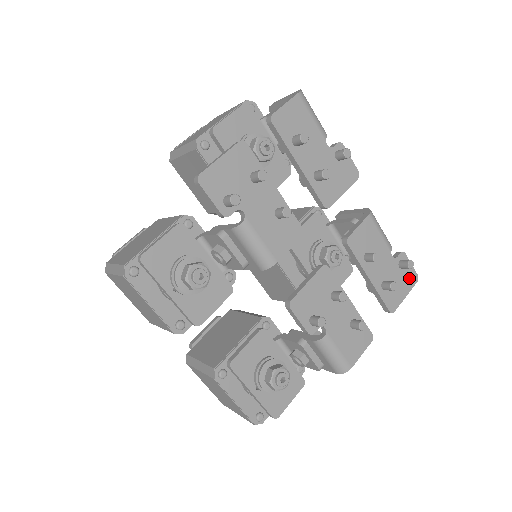
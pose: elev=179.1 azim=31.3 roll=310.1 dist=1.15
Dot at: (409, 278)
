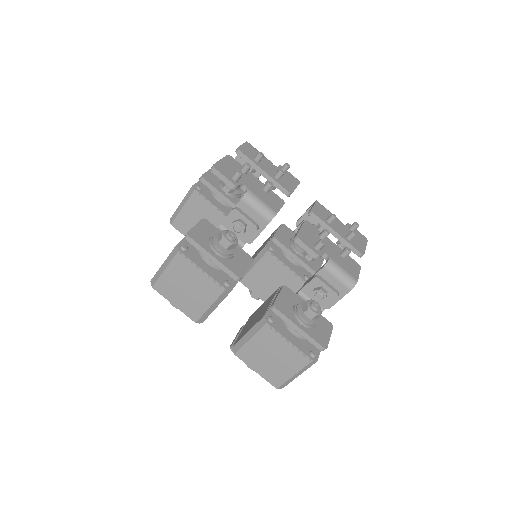
Dot at: (361, 238)
